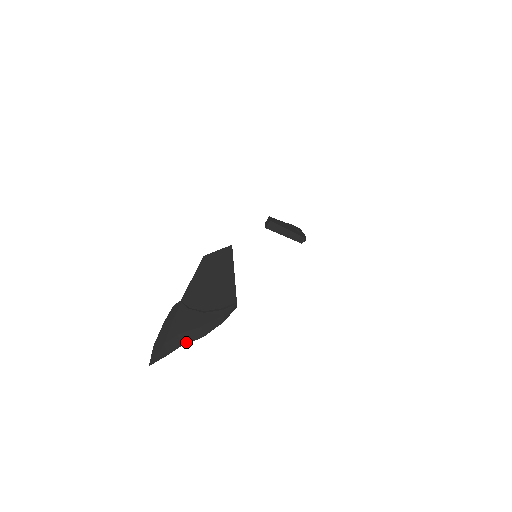
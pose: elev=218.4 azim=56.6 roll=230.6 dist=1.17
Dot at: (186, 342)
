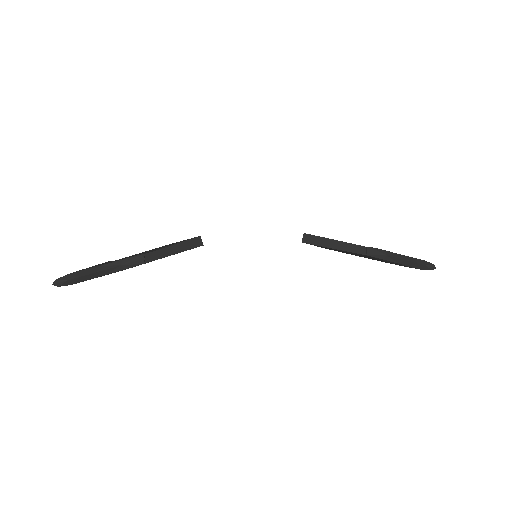
Dot at: (84, 275)
